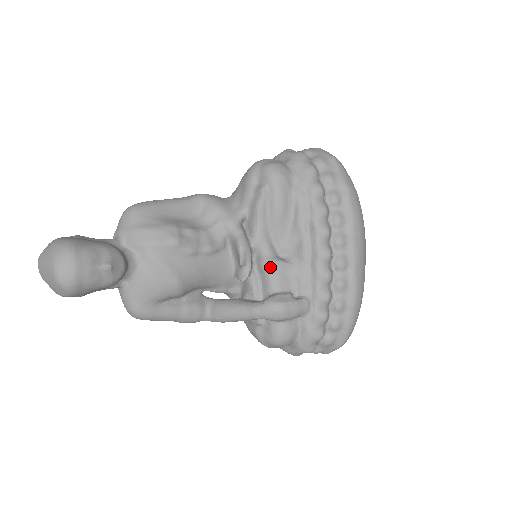
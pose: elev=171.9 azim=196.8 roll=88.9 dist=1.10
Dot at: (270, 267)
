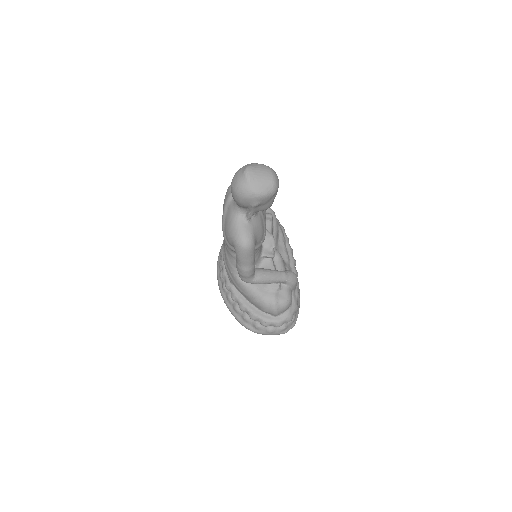
Dot at: (281, 256)
